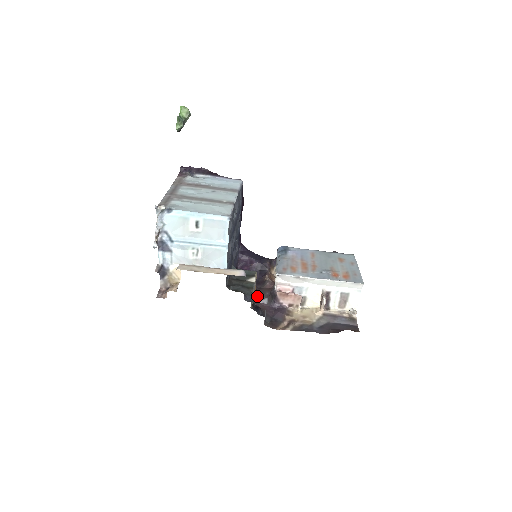
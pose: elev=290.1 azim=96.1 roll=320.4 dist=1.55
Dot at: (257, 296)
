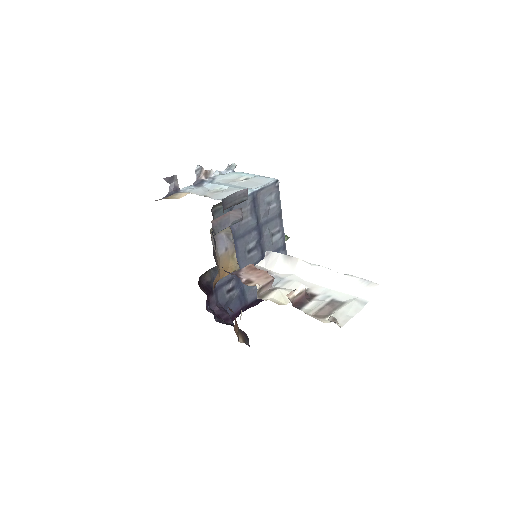
Dot at: occluded
